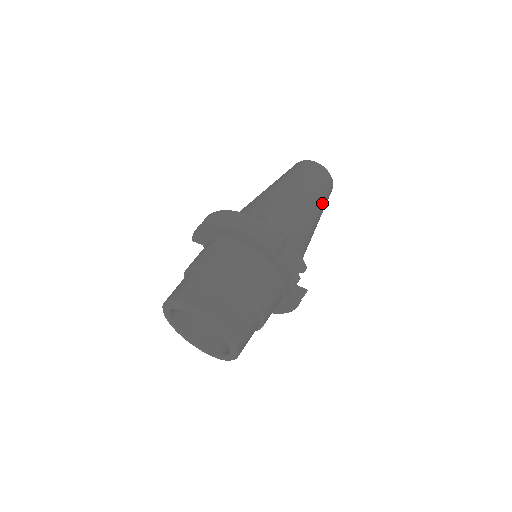
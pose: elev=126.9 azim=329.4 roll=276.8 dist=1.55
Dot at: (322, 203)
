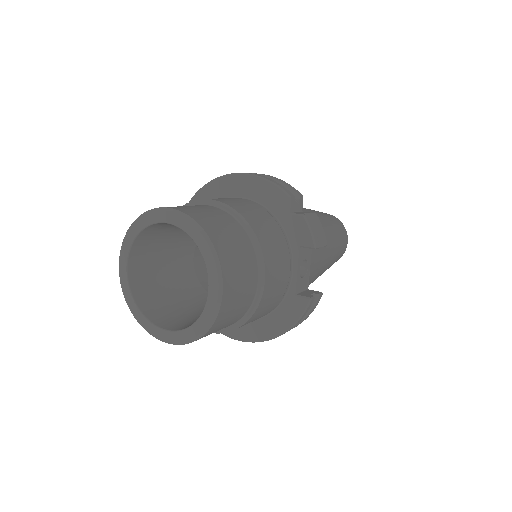
Dot at: (338, 240)
